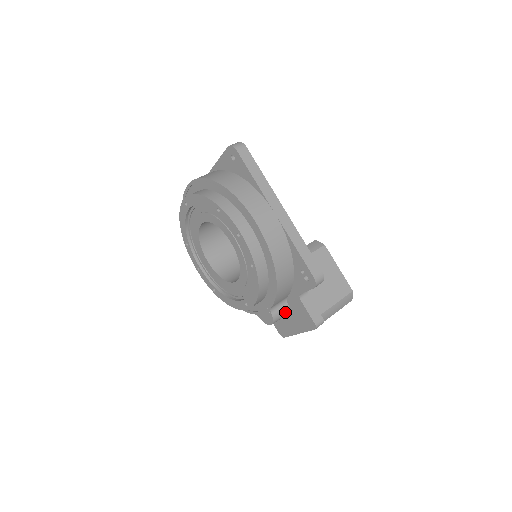
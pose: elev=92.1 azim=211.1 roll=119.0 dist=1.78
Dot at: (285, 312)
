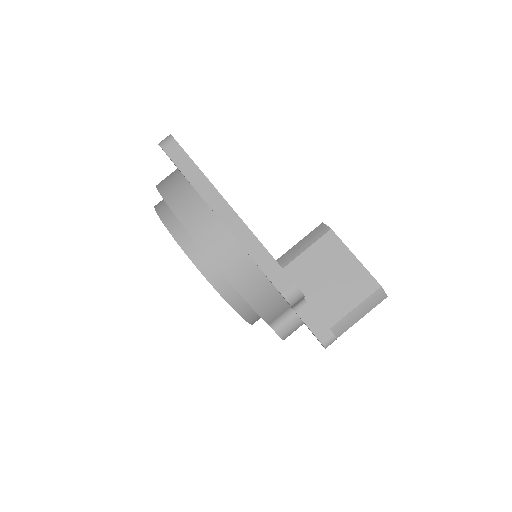
Dot at: (296, 324)
